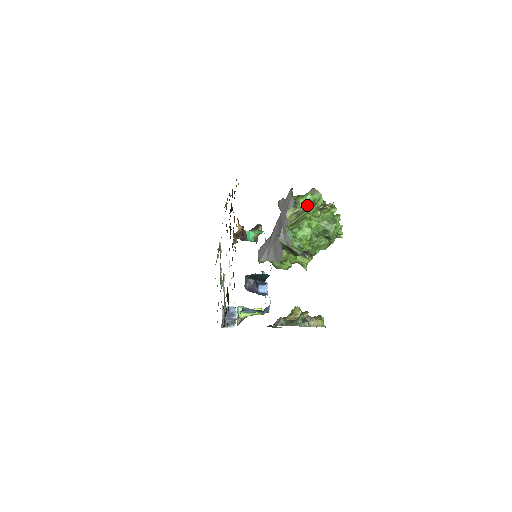
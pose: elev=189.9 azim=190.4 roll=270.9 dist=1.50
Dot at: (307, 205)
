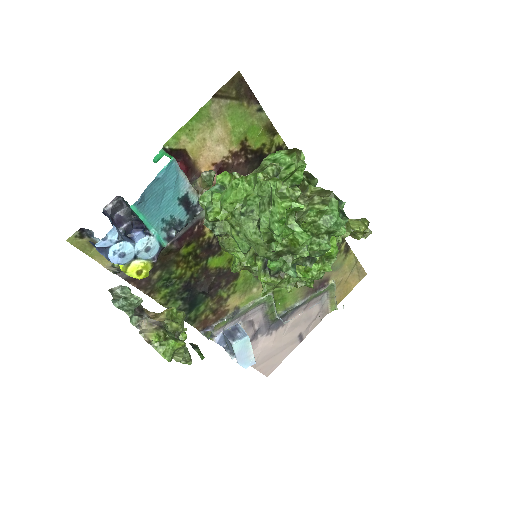
Dot at: occluded
